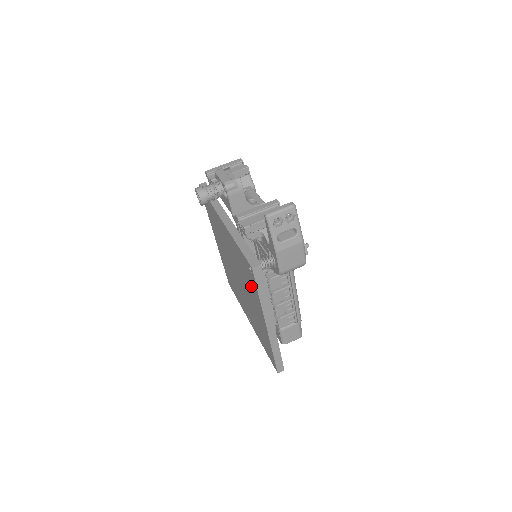
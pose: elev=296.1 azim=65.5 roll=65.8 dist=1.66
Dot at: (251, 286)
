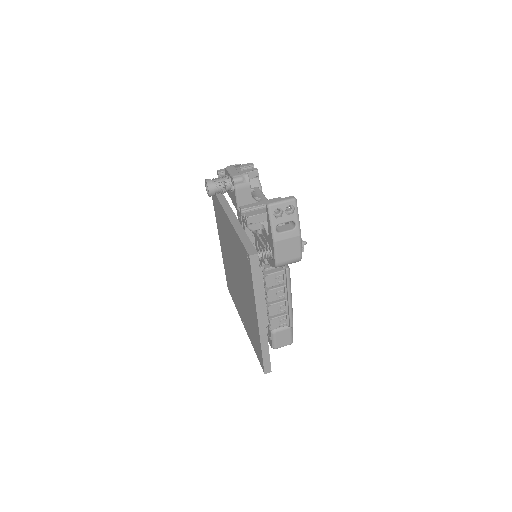
Dot at: (247, 278)
